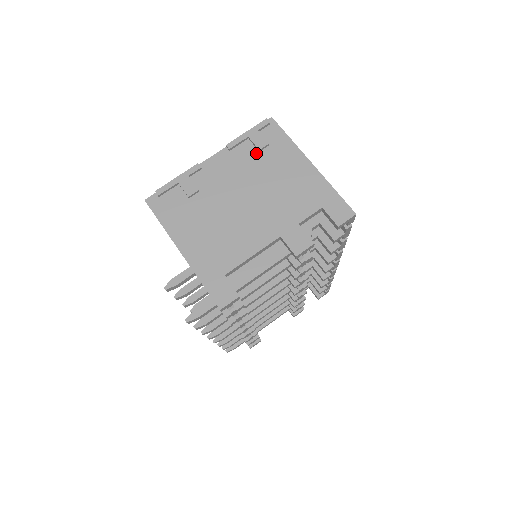
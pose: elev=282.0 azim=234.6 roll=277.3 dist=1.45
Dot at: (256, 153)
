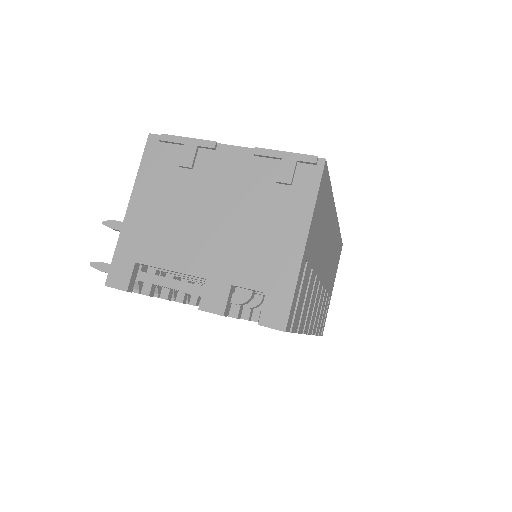
Dot at: (272, 181)
